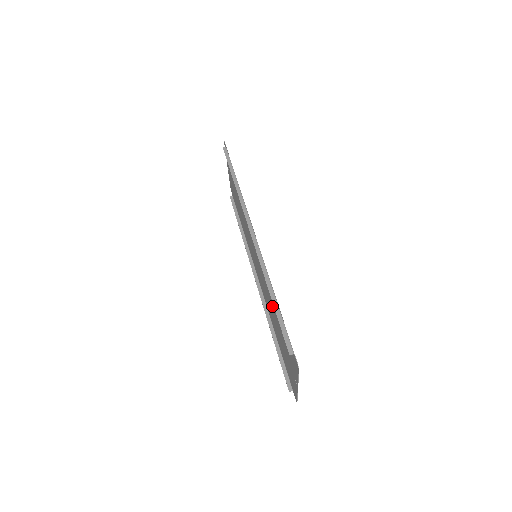
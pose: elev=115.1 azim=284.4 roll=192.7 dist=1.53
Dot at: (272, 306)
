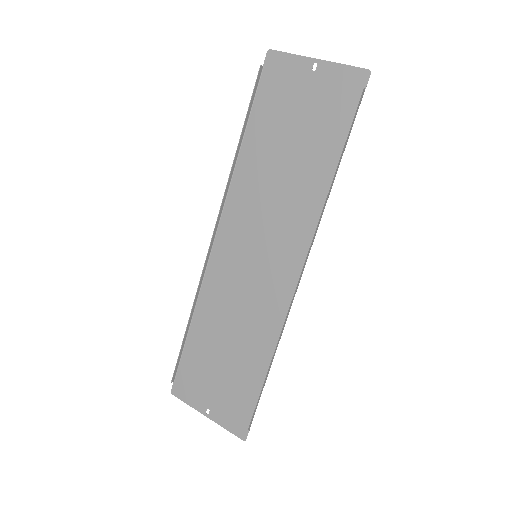
Dot at: (277, 172)
